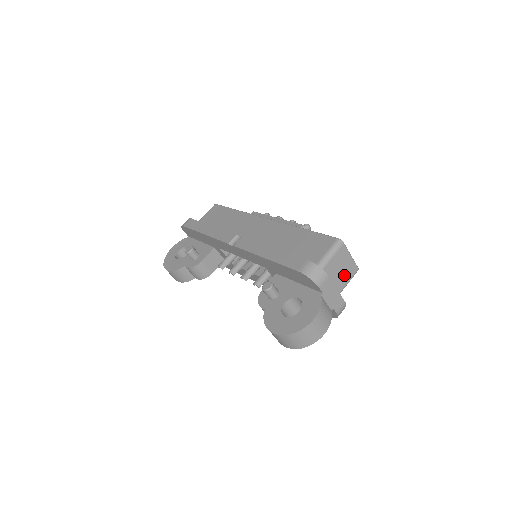
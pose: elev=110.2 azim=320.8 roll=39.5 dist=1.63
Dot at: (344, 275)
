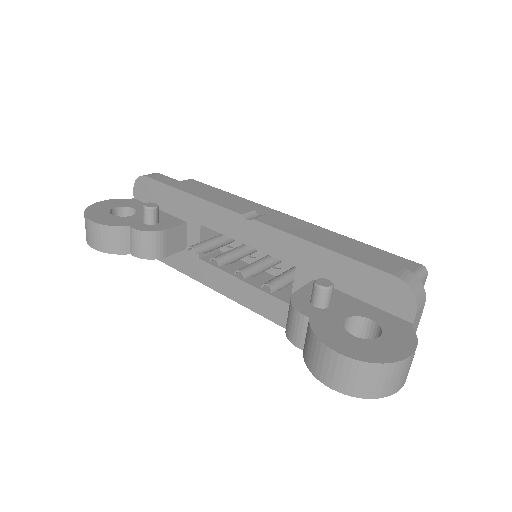
Dot at: occluded
